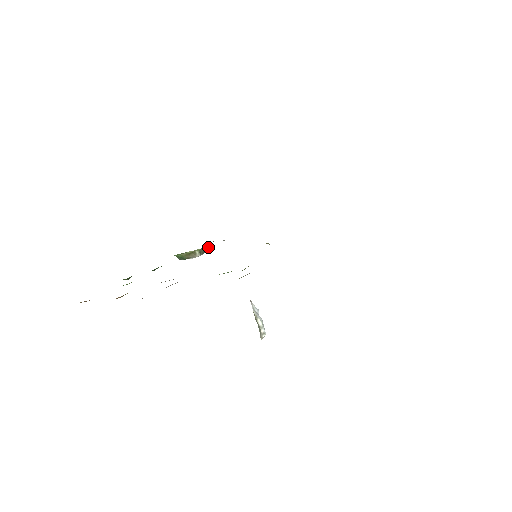
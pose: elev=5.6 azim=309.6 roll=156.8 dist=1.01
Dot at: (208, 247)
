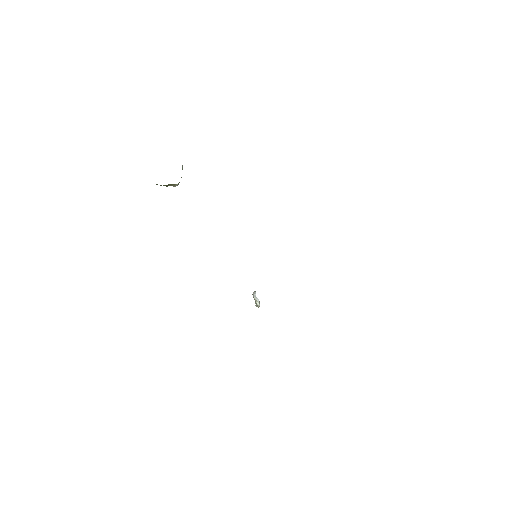
Dot at: (182, 167)
